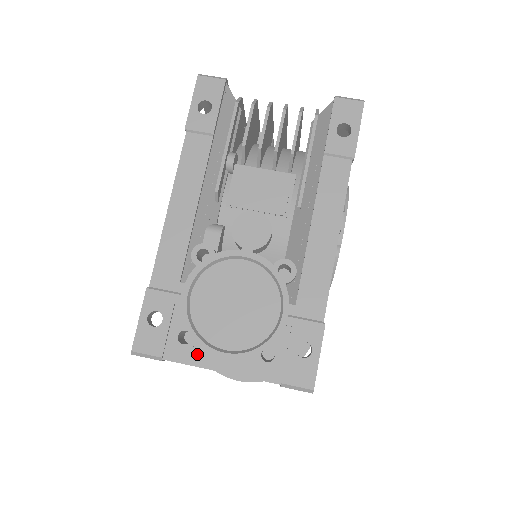
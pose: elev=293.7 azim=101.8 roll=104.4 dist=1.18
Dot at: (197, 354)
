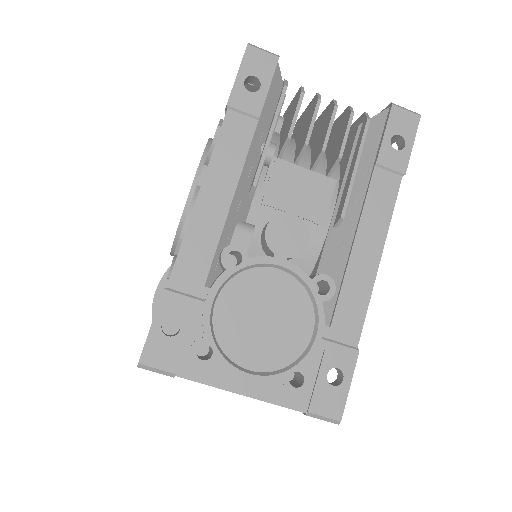
Dot at: (217, 373)
